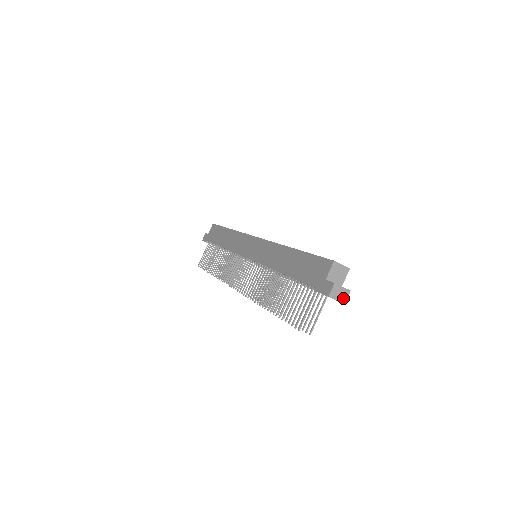
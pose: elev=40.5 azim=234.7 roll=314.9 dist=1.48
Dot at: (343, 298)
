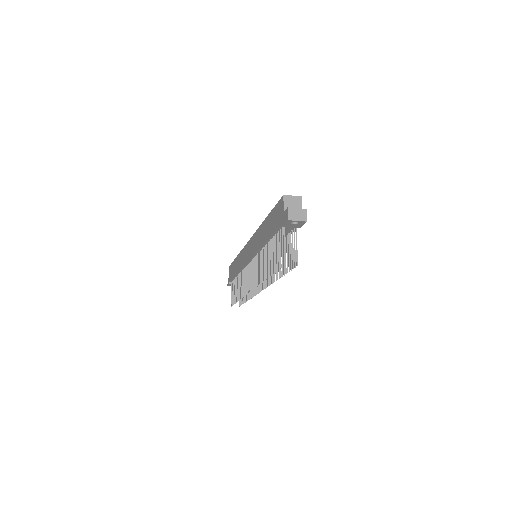
Dot at: (303, 217)
